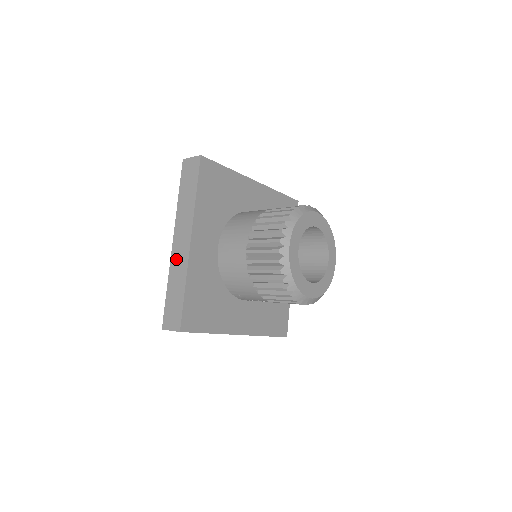
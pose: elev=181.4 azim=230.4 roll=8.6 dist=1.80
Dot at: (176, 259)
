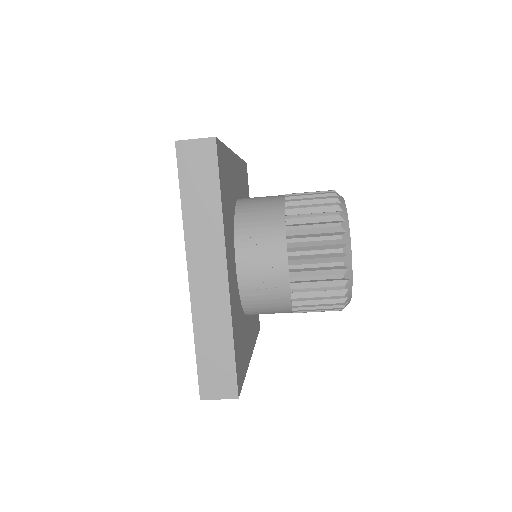
Dot at: occluded
